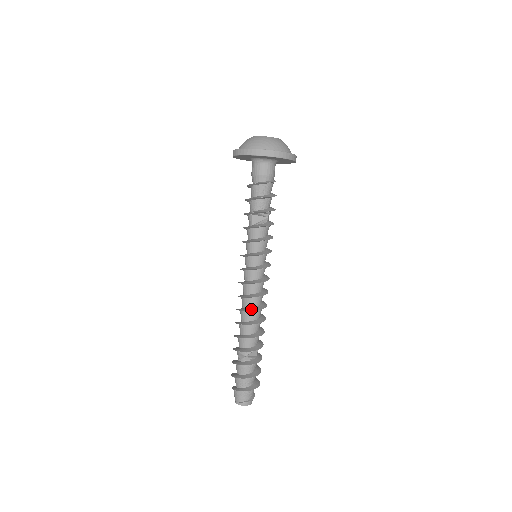
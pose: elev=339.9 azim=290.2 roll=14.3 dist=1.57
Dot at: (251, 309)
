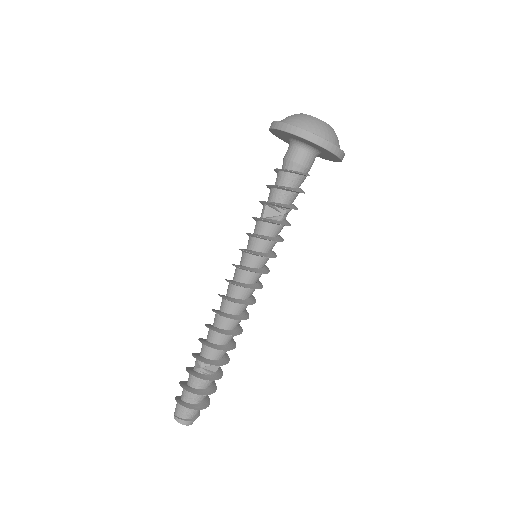
Dot at: (226, 315)
